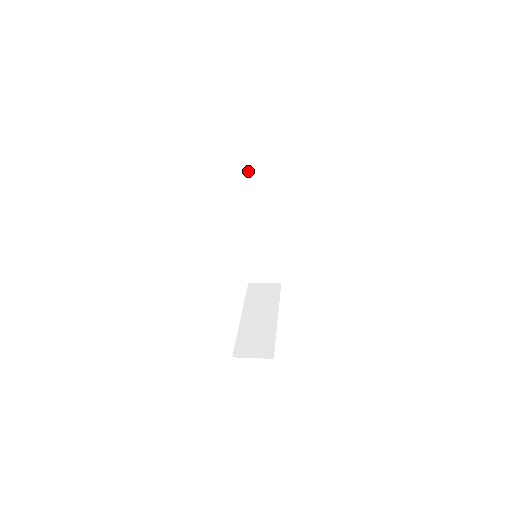
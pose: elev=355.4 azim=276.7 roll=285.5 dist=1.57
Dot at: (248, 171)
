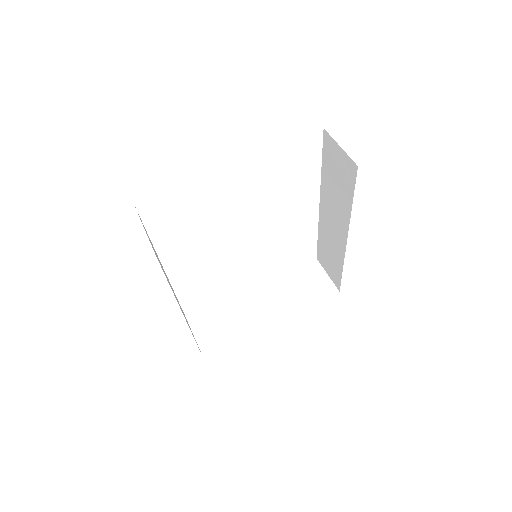
Dot at: (330, 146)
